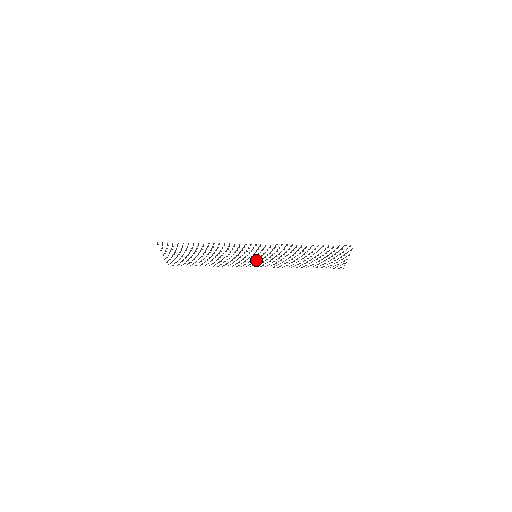
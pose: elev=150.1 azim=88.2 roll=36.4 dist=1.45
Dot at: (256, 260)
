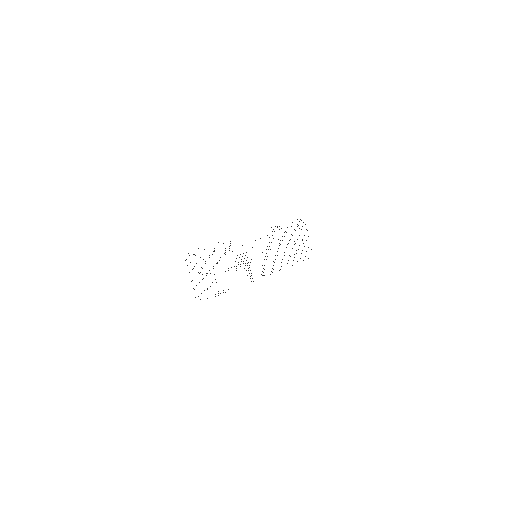
Dot at: occluded
